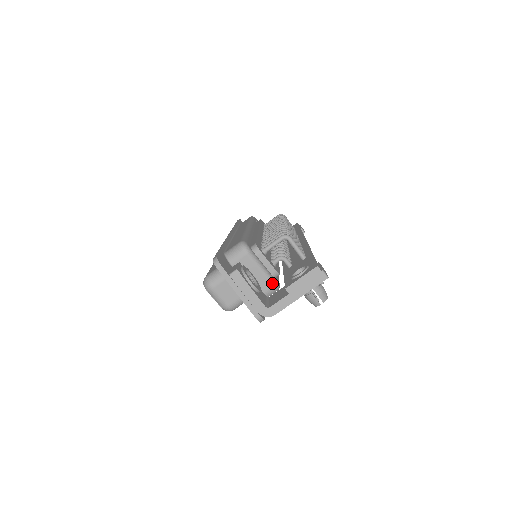
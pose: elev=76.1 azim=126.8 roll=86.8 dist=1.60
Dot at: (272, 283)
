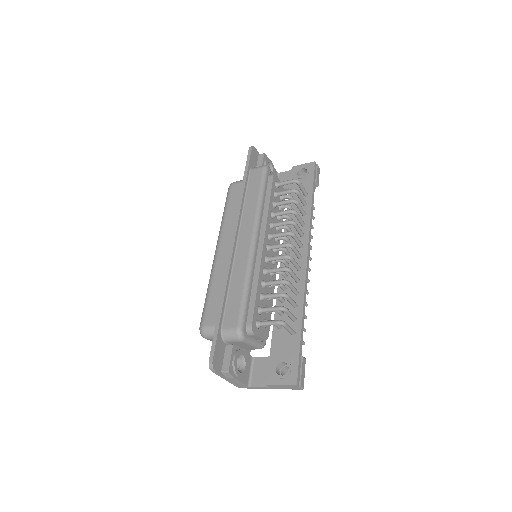
Dot at: (259, 348)
